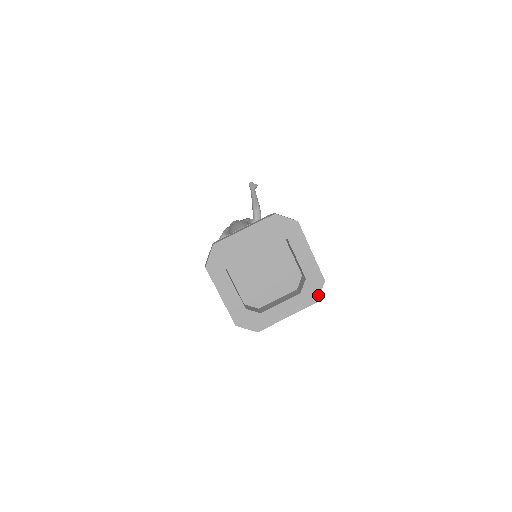
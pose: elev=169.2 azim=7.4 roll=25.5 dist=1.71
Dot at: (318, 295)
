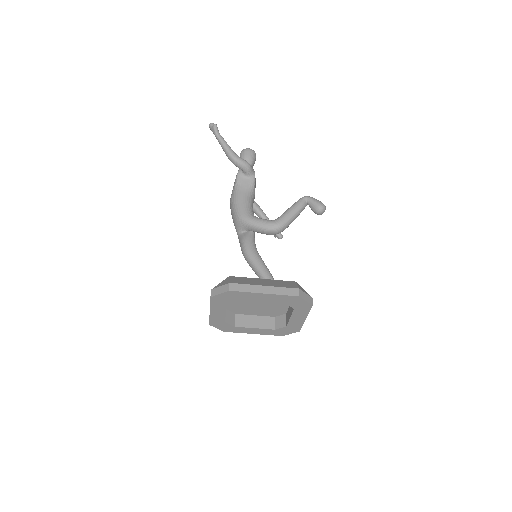
Dot at: (307, 303)
